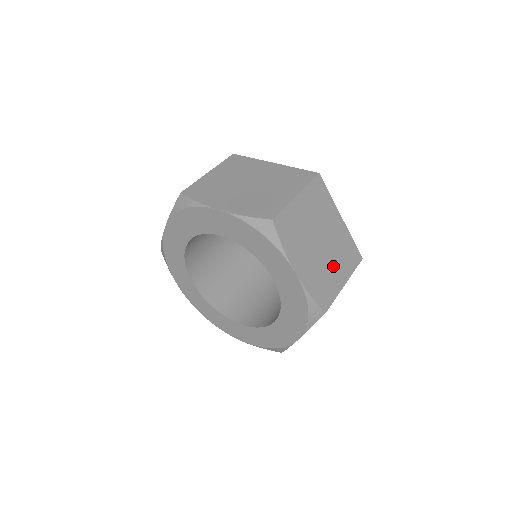
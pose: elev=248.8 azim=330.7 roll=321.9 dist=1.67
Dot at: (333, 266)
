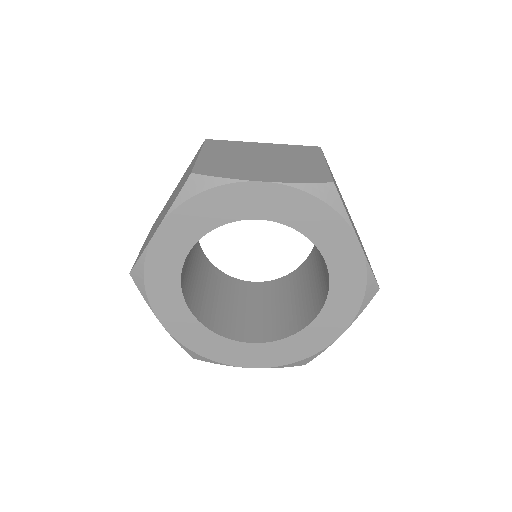
Dot at: (296, 162)
